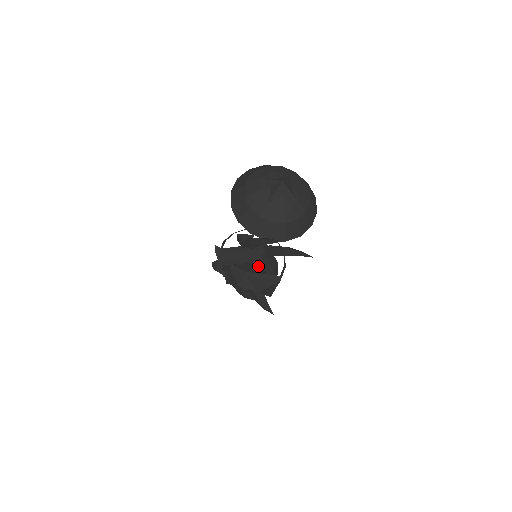
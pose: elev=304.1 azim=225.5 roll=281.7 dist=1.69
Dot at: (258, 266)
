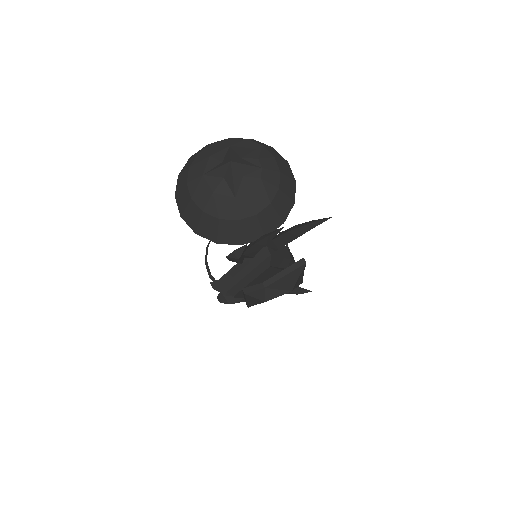
Dot at: (271, 268)
